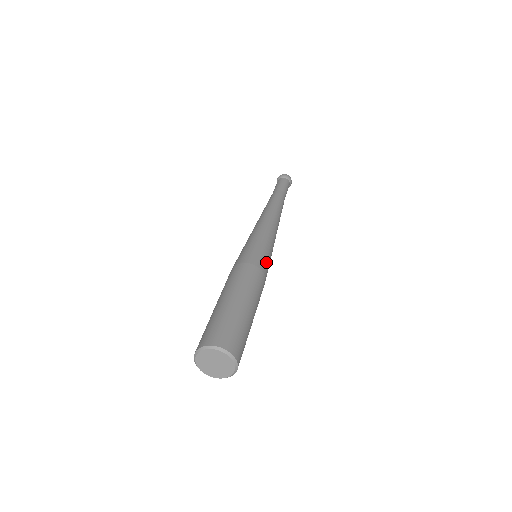
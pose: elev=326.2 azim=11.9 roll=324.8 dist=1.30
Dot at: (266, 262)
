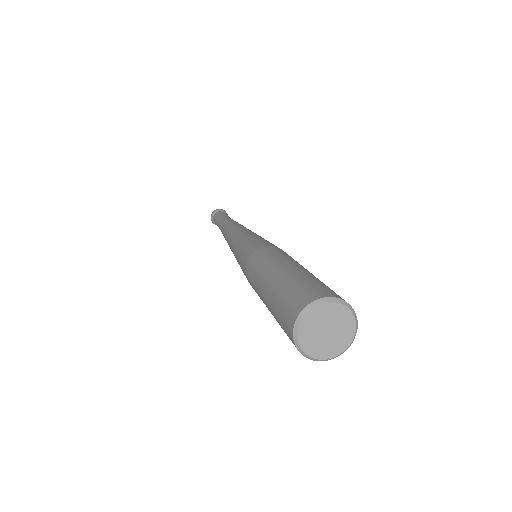
Dot at: occluded
